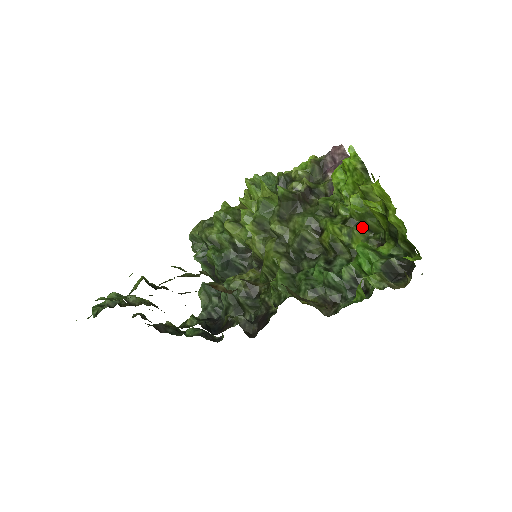
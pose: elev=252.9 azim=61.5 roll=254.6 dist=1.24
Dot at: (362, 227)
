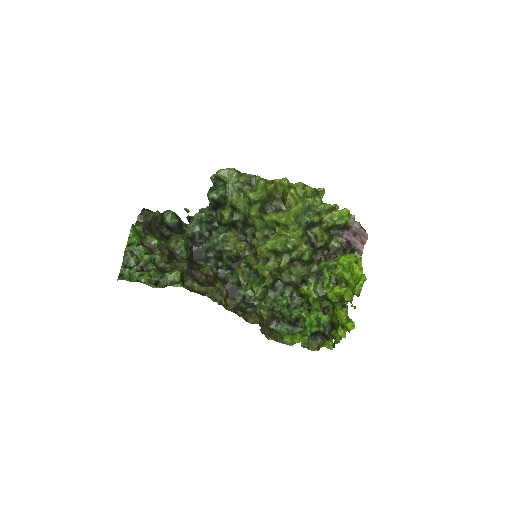
Dot at: (326, 299)
